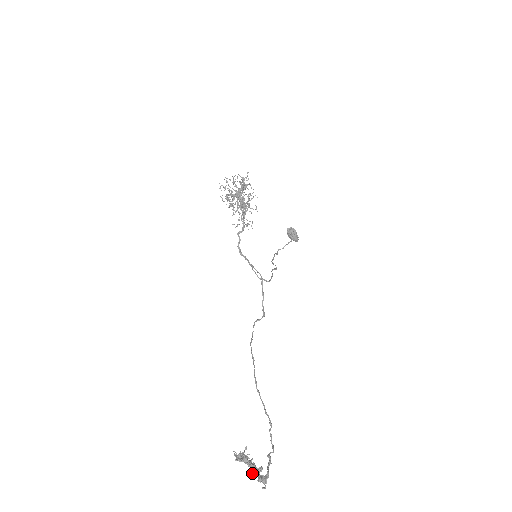
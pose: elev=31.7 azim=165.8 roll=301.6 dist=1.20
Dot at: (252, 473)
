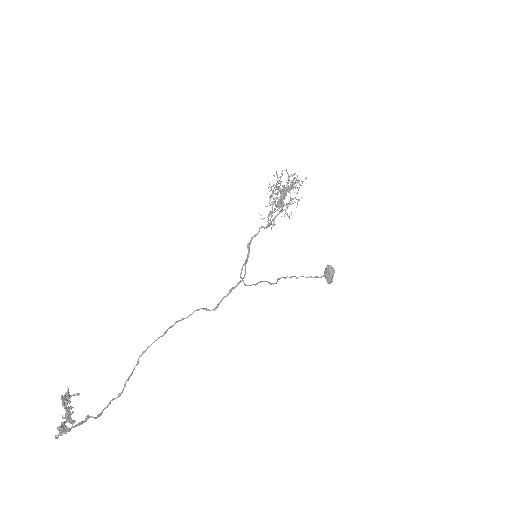
Dot at: (63, 418)
